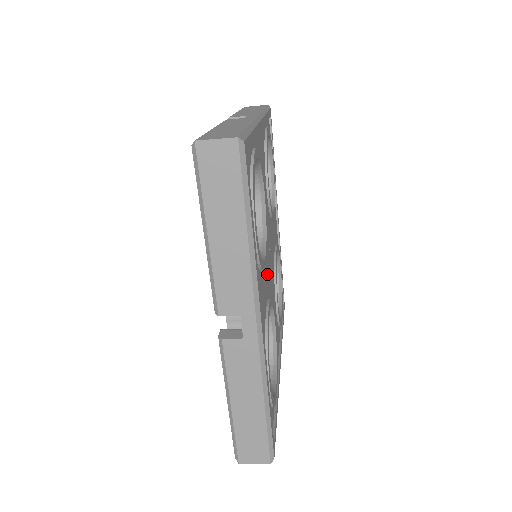
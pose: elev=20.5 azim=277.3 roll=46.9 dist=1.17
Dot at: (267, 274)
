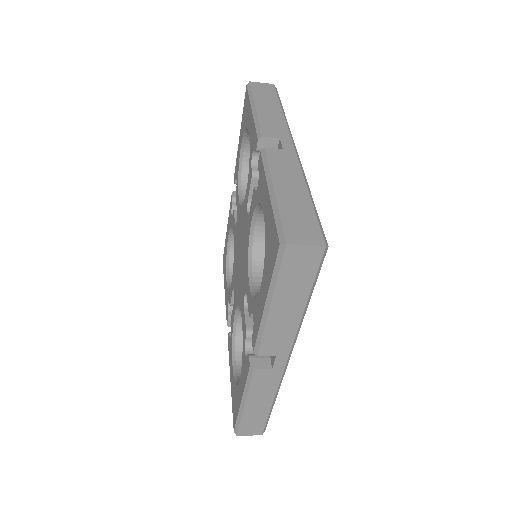
Dot at: occluded
